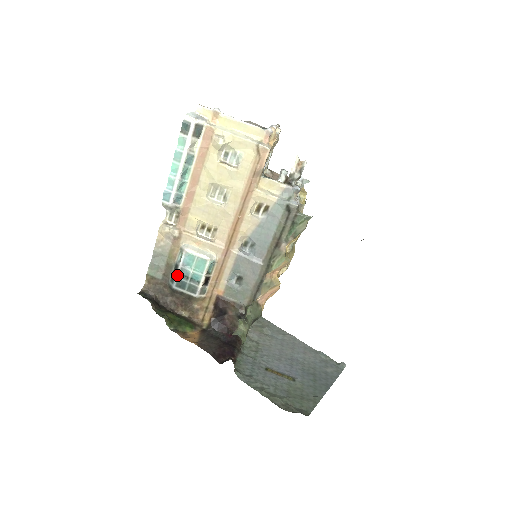
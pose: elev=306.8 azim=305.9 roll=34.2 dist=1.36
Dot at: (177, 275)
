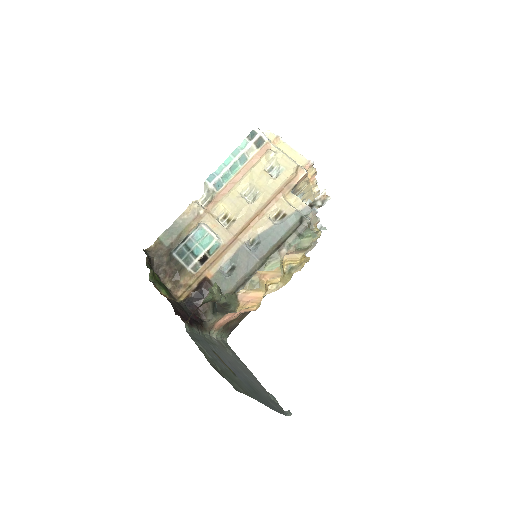
Dot at: (182, 244)
